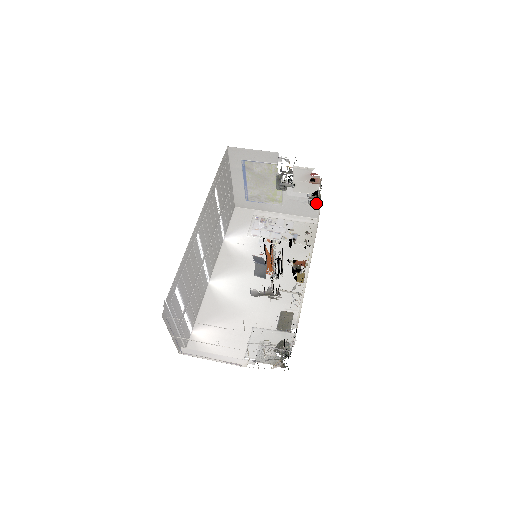
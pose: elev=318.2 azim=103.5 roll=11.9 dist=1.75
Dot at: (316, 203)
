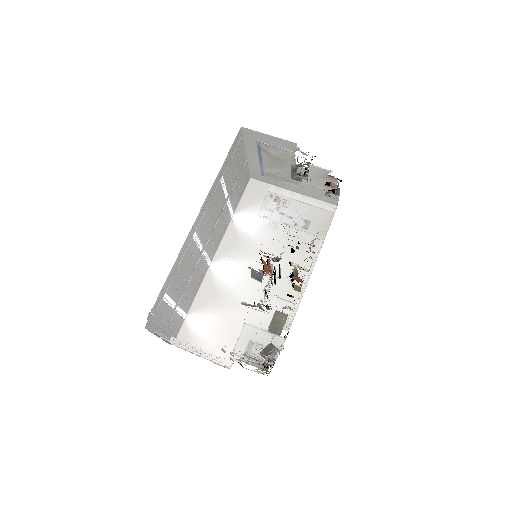
Dot at: (333, 196)
